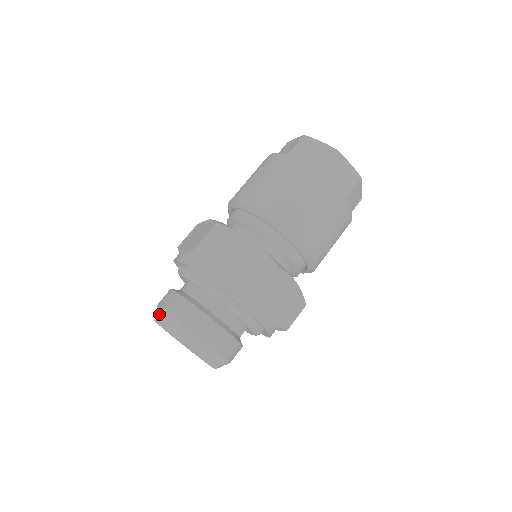
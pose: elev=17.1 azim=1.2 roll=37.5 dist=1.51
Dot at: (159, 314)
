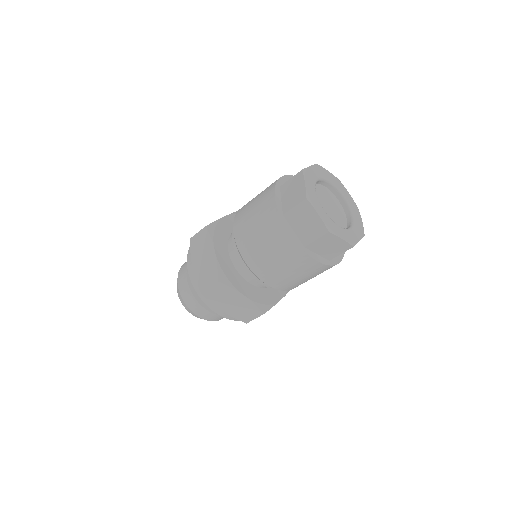
Dot at: occluded
